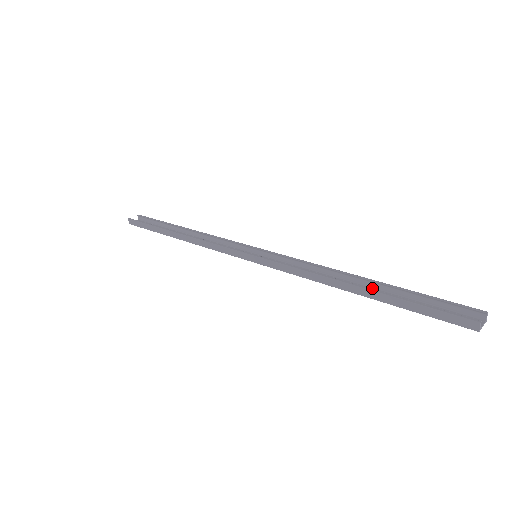
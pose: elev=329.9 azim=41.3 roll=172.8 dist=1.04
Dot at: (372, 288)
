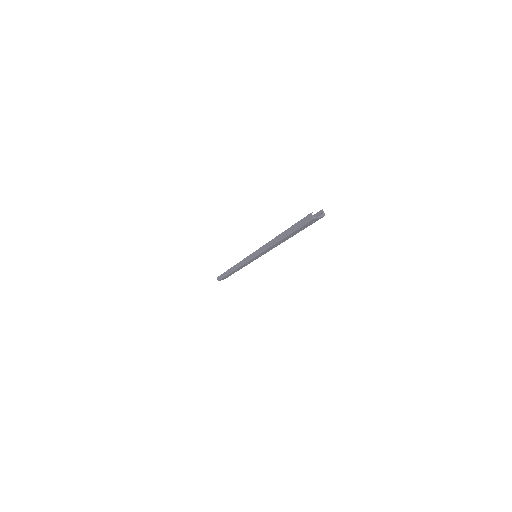
Dot at: occluded
